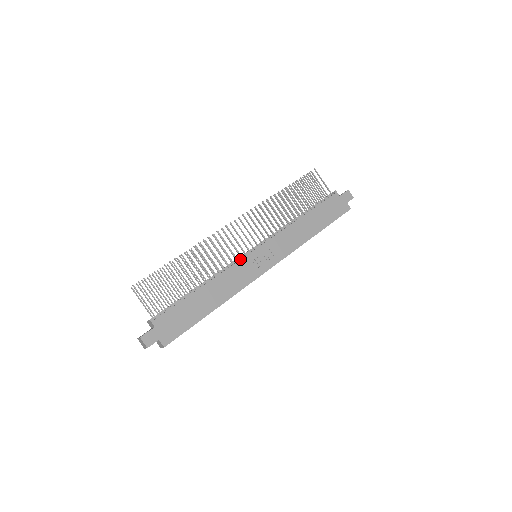
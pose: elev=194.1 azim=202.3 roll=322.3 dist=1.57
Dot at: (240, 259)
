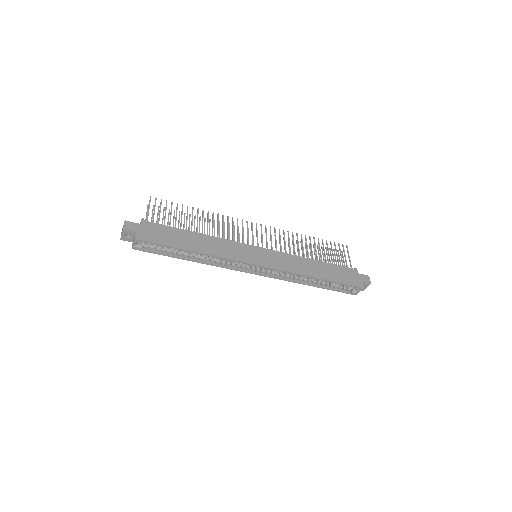
Dot at: occluded
